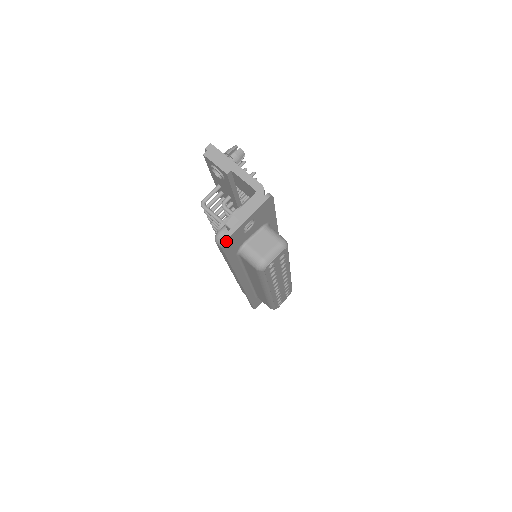
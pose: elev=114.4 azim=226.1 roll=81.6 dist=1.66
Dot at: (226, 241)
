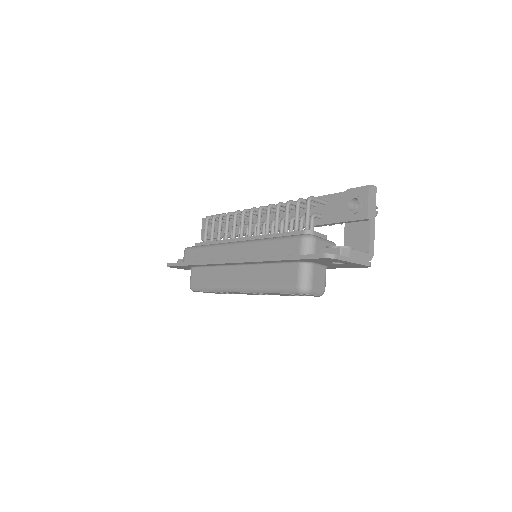
Dot at: (333, 258)
